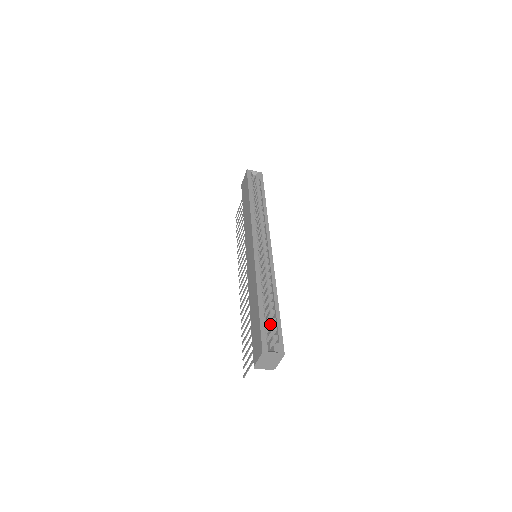
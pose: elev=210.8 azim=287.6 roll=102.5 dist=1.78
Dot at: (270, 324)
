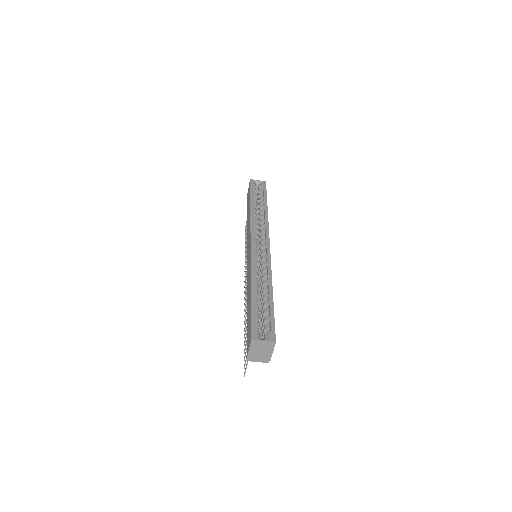
Dot at: (264, 315)
